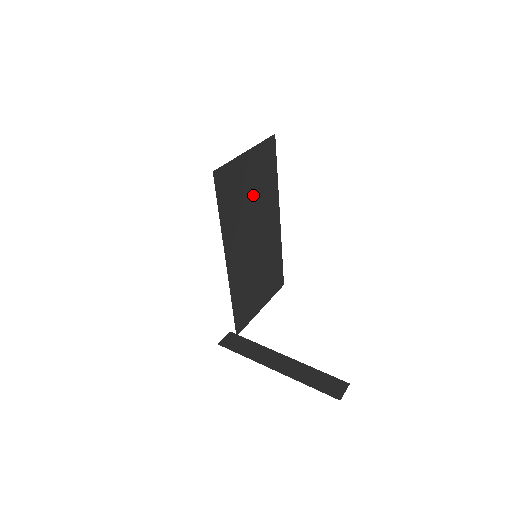
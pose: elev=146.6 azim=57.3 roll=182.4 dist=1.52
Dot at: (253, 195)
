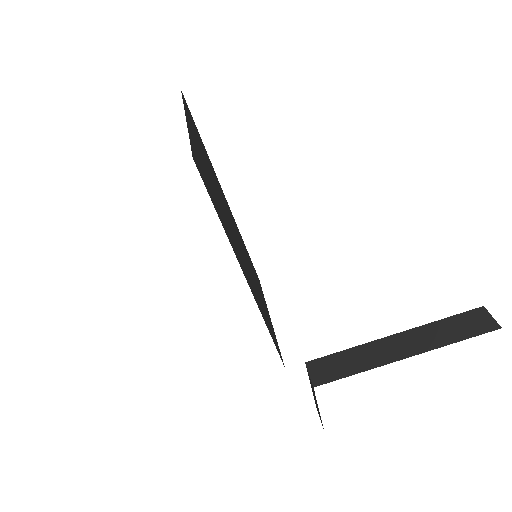
Dot at: (212, 181)
